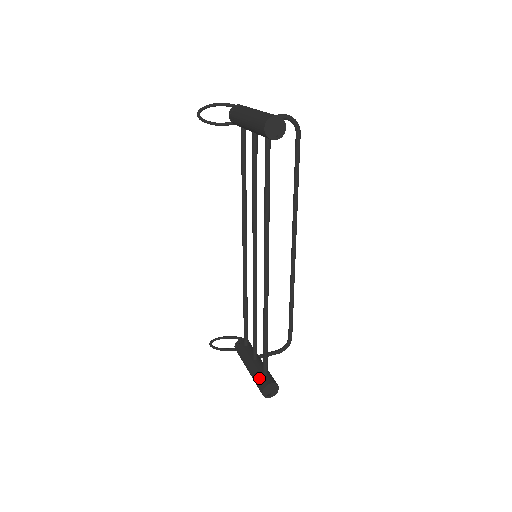
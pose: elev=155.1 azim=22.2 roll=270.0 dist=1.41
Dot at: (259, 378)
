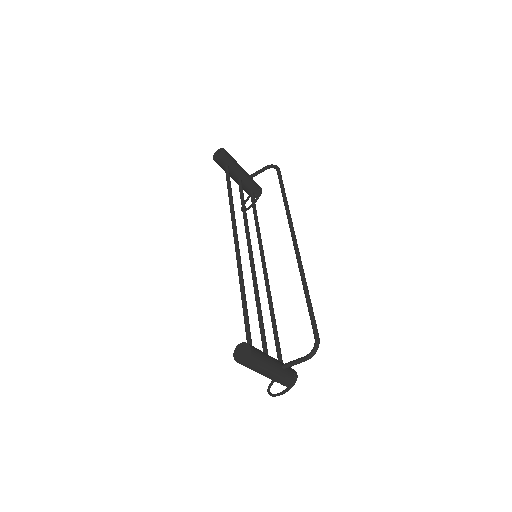
Dot at: occluded
